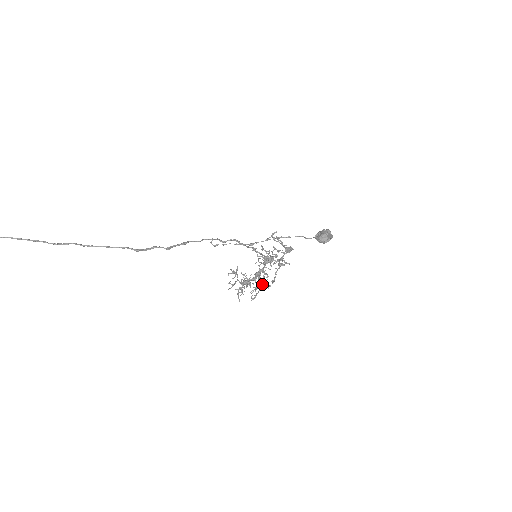
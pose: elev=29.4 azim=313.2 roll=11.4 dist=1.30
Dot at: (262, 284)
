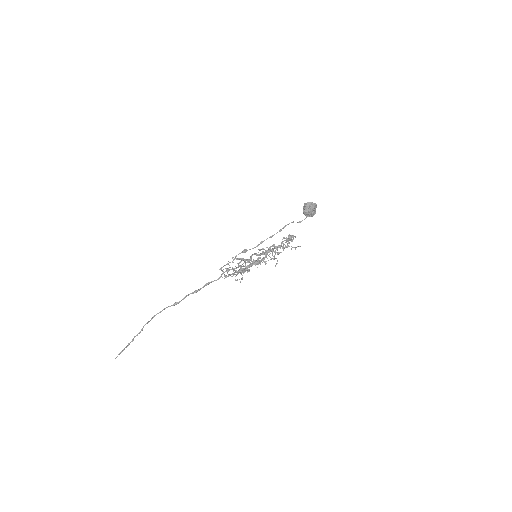
Dot at: (240, 258)
